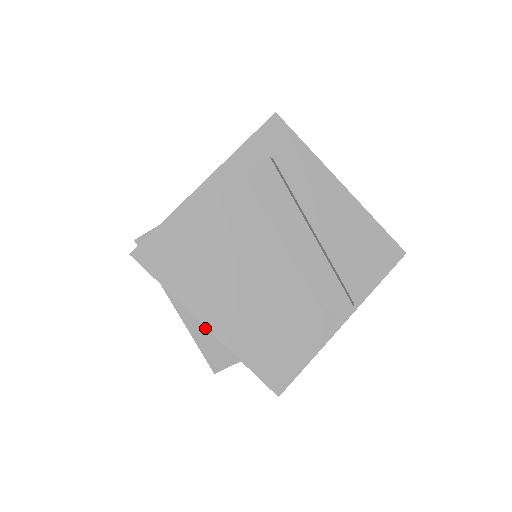
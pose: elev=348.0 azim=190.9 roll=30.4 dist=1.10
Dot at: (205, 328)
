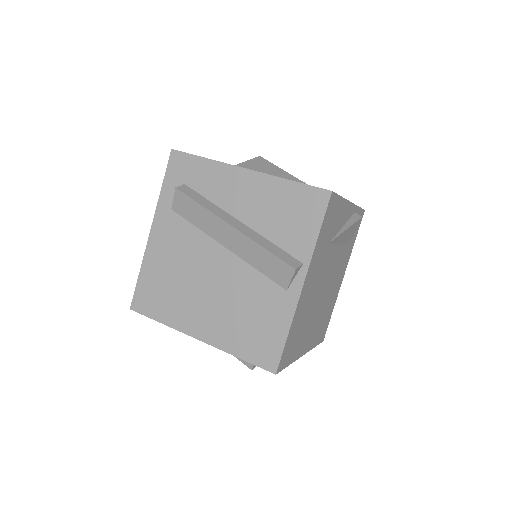
Dot at: occluded
